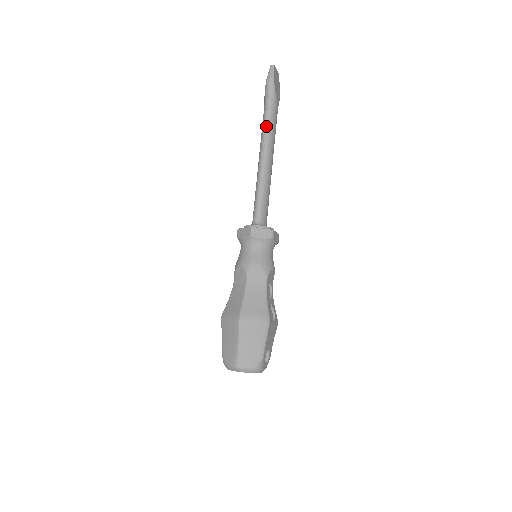
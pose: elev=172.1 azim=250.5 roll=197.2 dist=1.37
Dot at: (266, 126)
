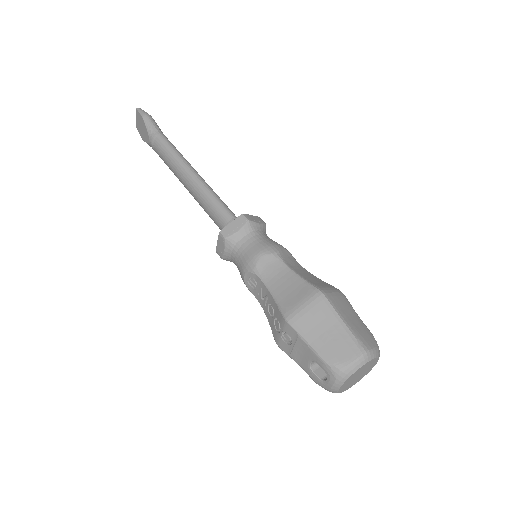
Dot at: (172, 147)
